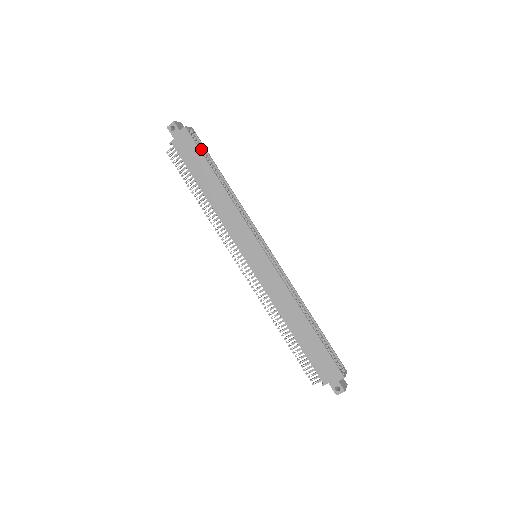
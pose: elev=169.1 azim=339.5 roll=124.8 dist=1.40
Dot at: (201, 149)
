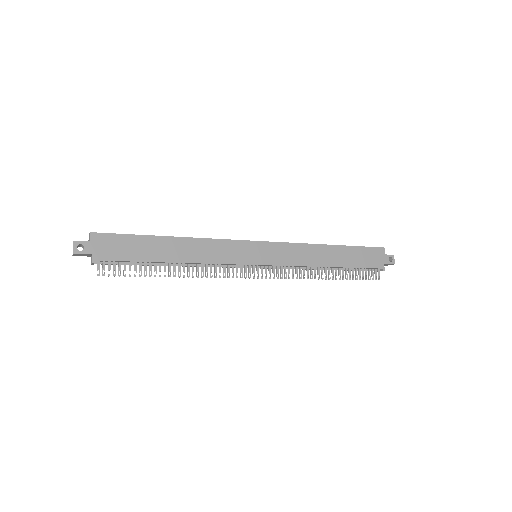
Dot at: occluded
